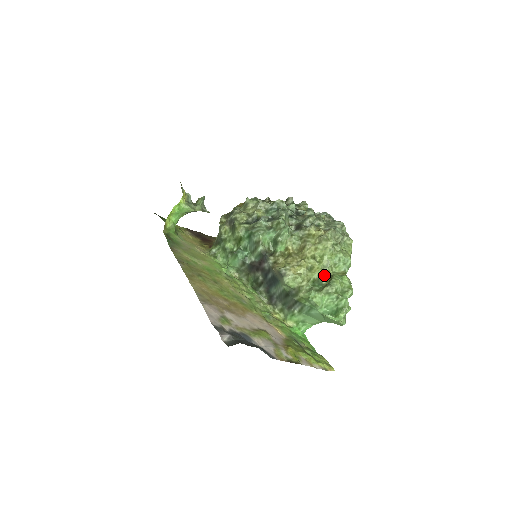
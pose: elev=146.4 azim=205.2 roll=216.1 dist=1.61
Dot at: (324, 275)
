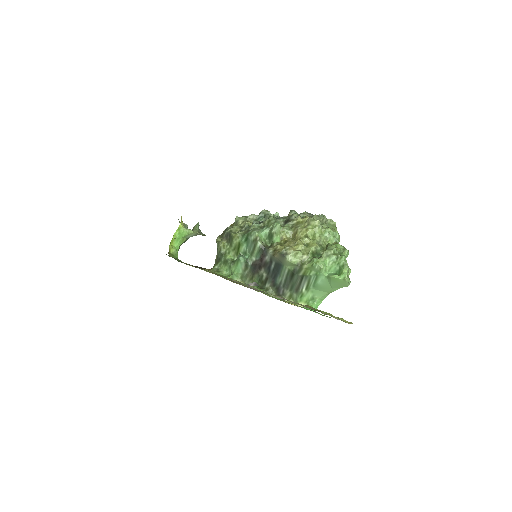
Dot at: (320, 247)
